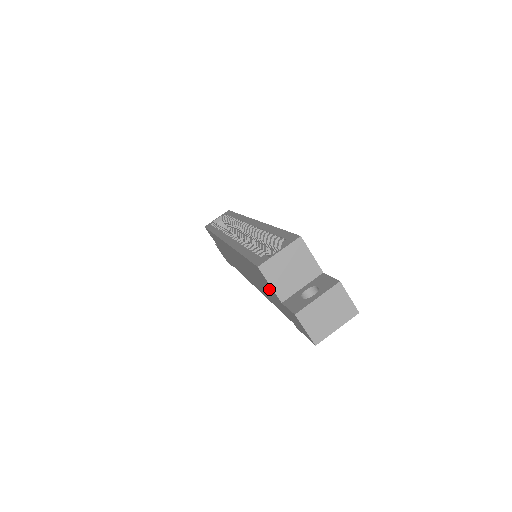
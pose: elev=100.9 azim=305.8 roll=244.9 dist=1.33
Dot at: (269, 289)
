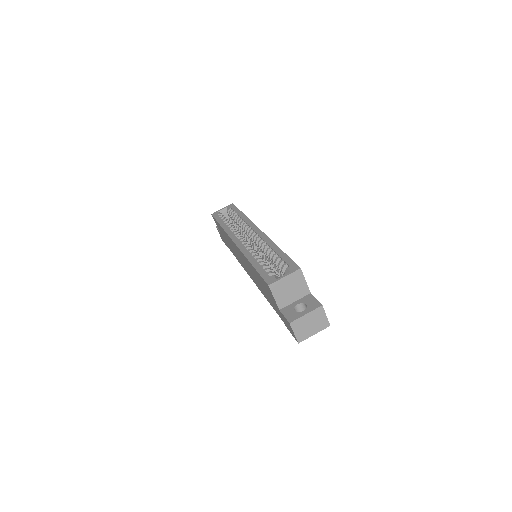
Dot at: (271, 297)
